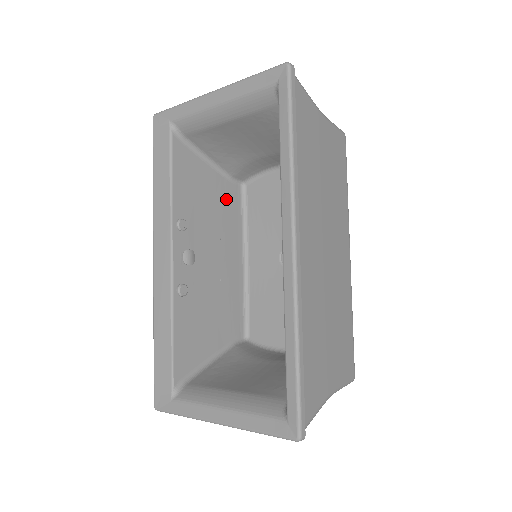
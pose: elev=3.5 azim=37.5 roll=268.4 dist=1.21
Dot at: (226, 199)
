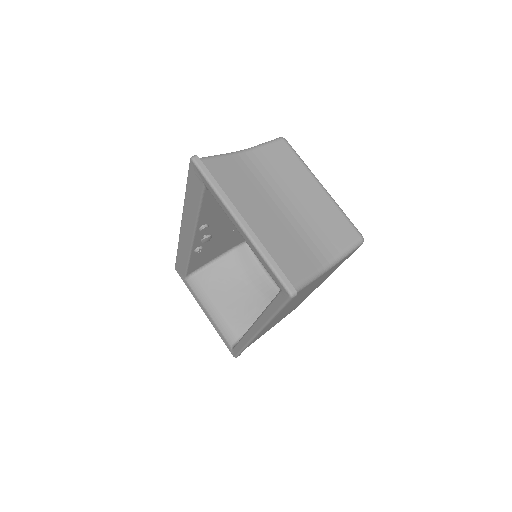
Dot at: occluded
